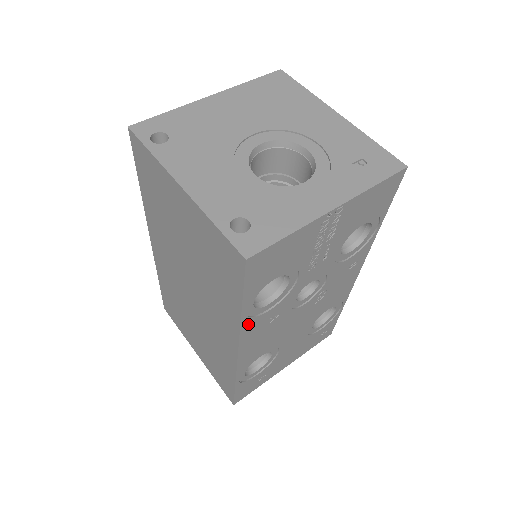
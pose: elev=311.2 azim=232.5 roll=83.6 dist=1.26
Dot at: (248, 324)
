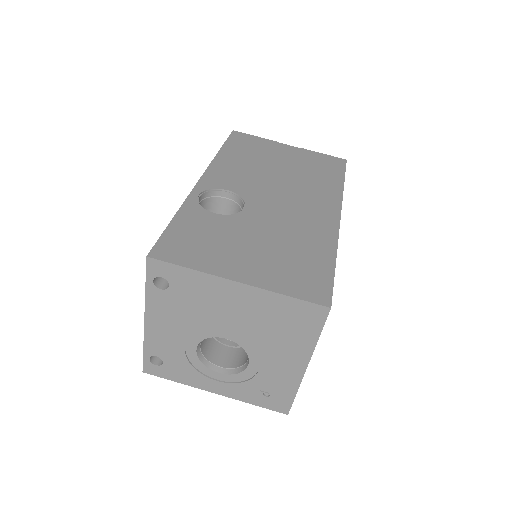
Dot at: occluded
